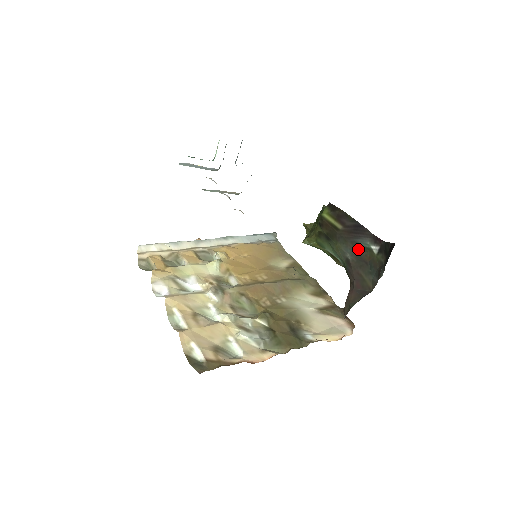
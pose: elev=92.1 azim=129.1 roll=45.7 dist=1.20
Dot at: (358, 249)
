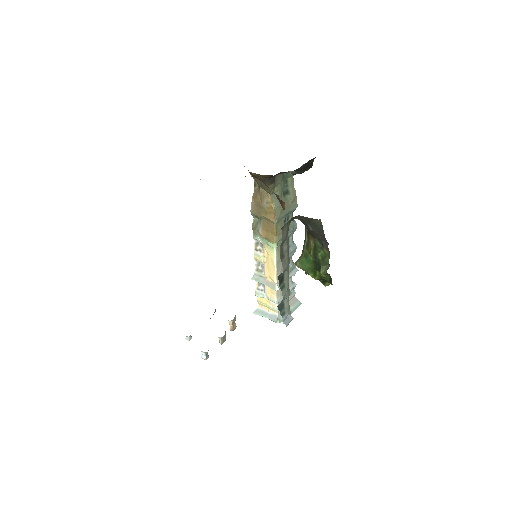
Dot at: occluded
